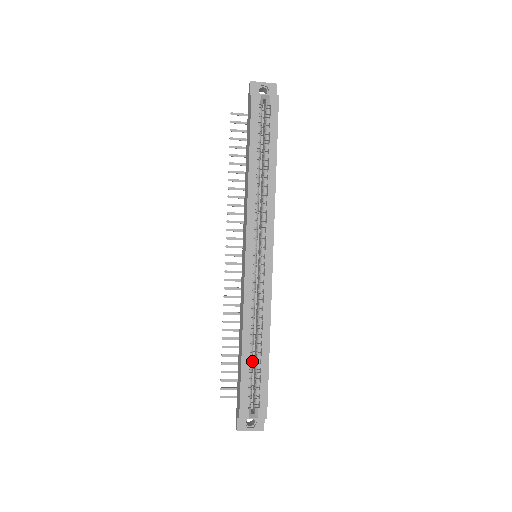
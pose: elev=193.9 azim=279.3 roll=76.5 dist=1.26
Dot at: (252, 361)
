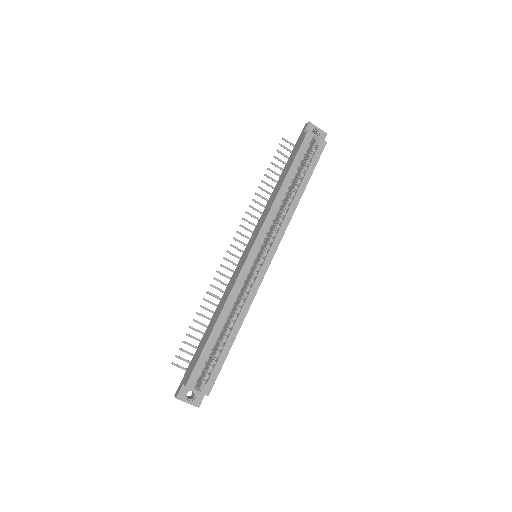
Dot at: occluded
